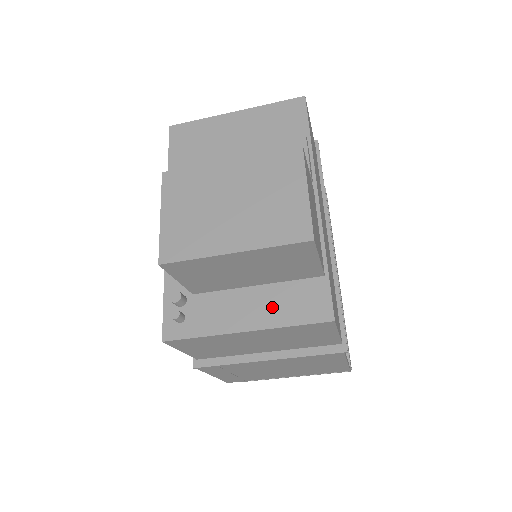
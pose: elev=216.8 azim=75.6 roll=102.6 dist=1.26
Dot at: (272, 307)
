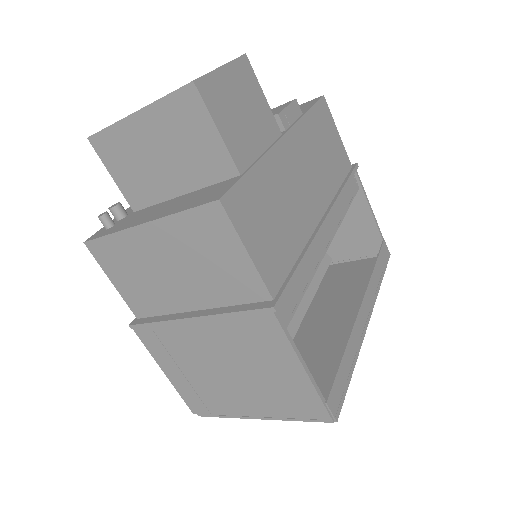
Dot at: (179, 204)
